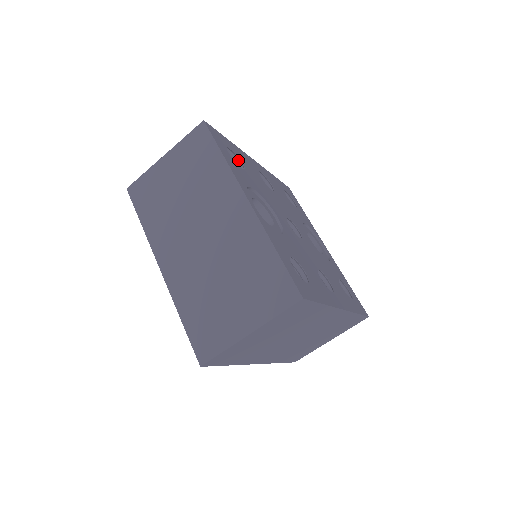
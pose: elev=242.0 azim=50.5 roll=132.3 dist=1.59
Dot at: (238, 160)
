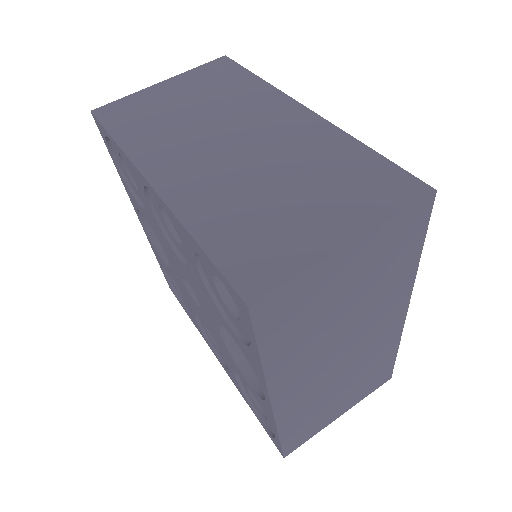
Dot at: occluded
